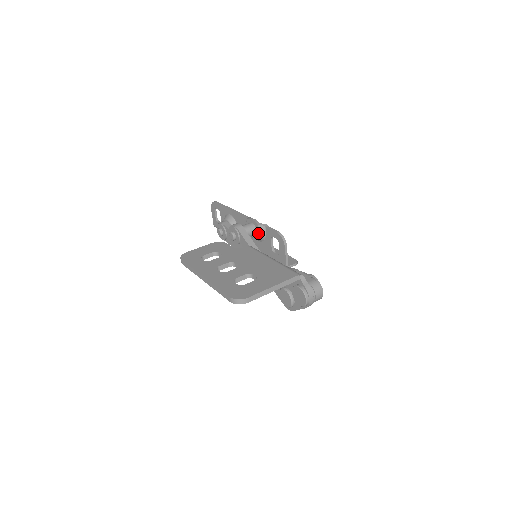
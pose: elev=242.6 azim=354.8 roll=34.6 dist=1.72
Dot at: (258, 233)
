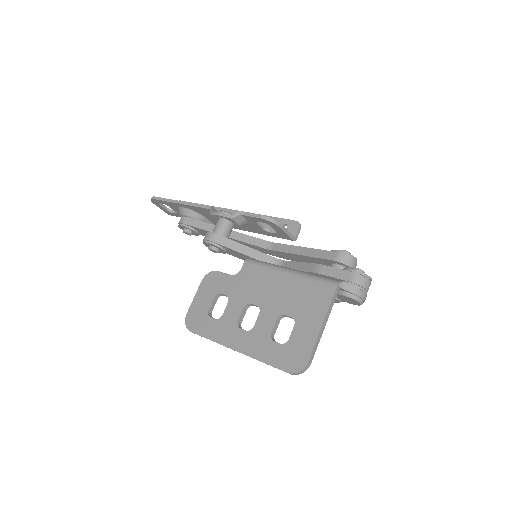
Dot at: (237, 225)
